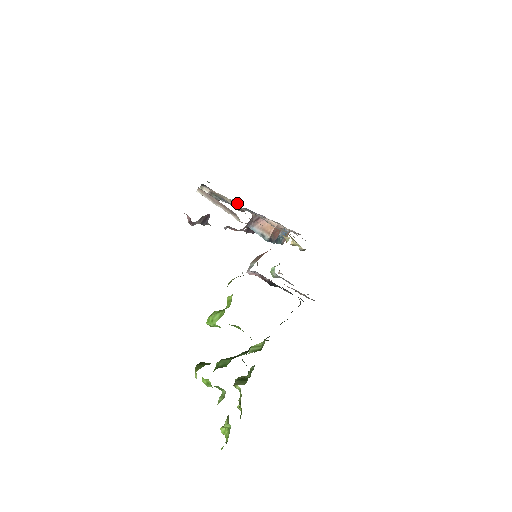
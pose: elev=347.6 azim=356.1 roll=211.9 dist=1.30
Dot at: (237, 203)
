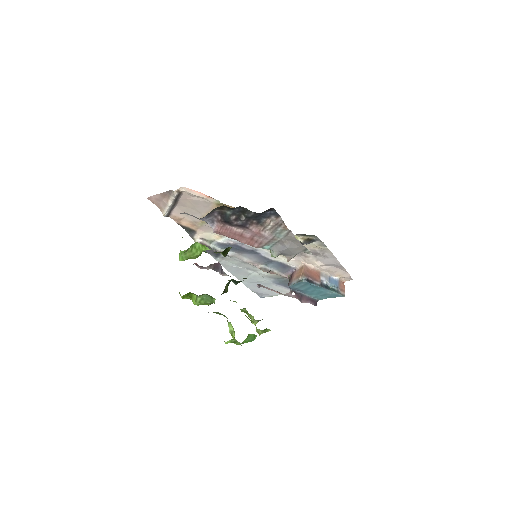
Dot at: (266, 273)
